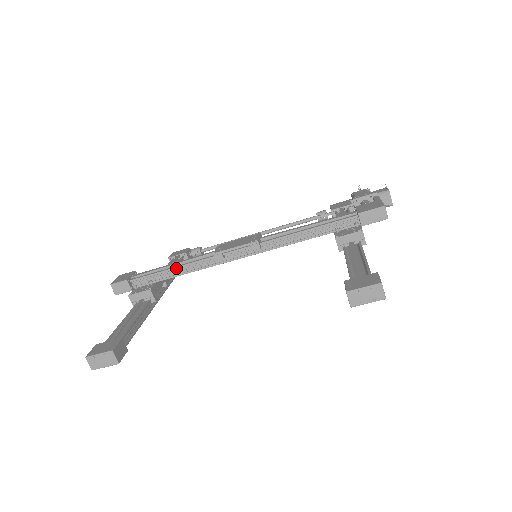
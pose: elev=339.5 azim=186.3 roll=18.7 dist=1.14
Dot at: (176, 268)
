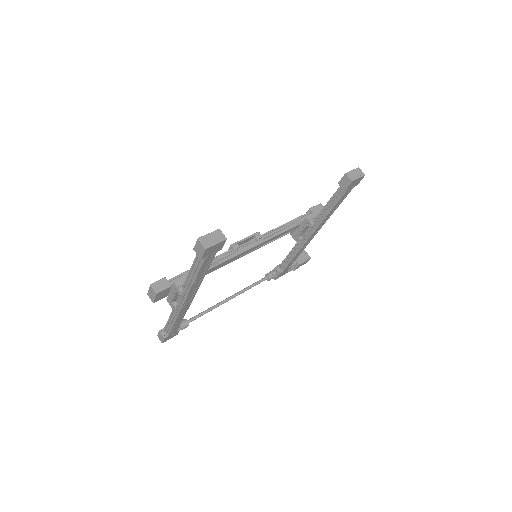
Dot at: occluded
